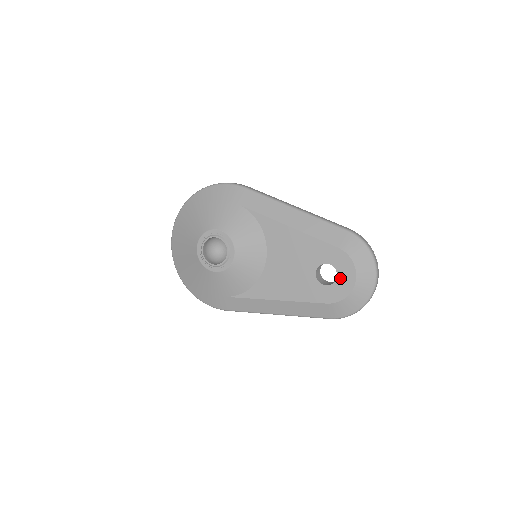
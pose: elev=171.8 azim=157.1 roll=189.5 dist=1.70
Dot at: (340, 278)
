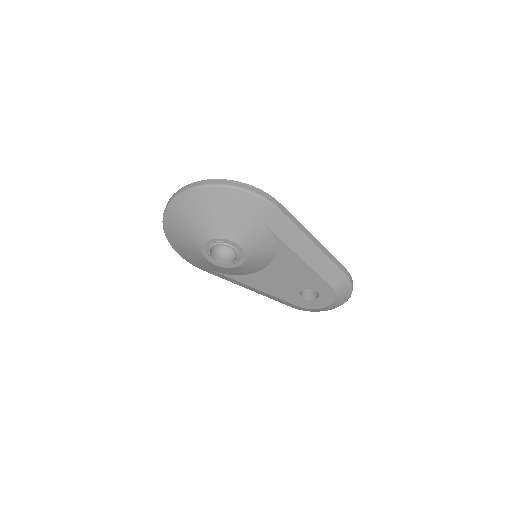
Dot at: (319, 300)
